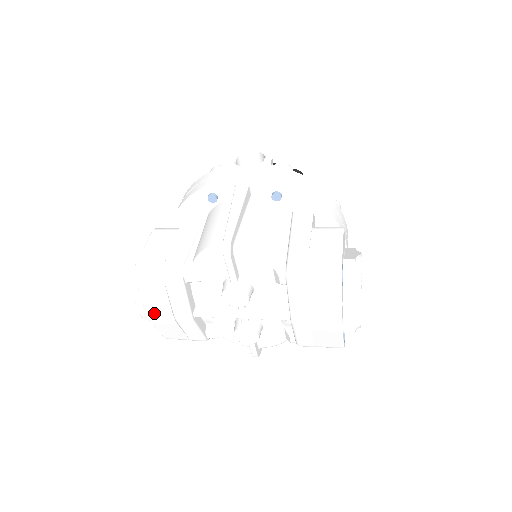
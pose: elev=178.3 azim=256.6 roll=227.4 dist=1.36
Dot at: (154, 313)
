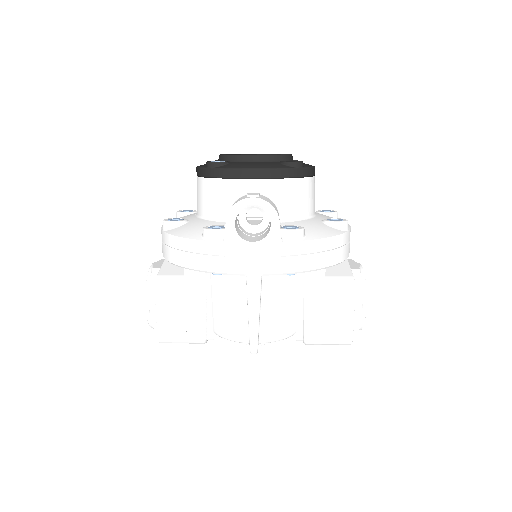
Dot at: occluded
